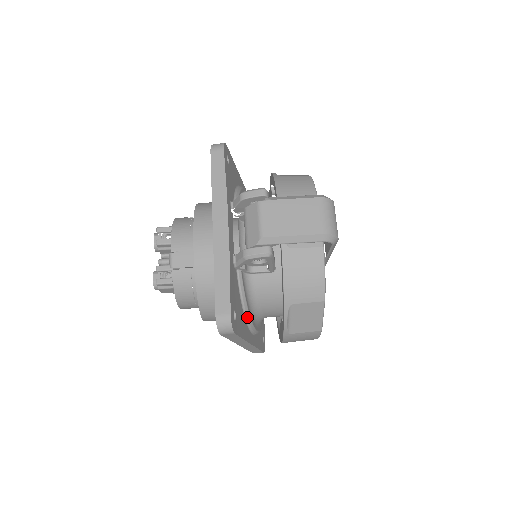
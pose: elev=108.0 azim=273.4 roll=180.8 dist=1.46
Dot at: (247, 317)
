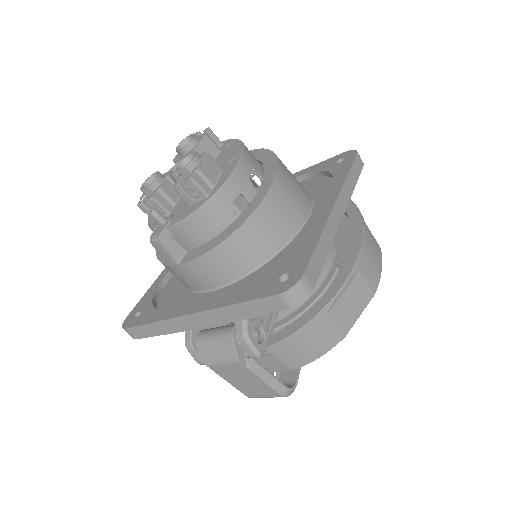
Dot at: occluded
